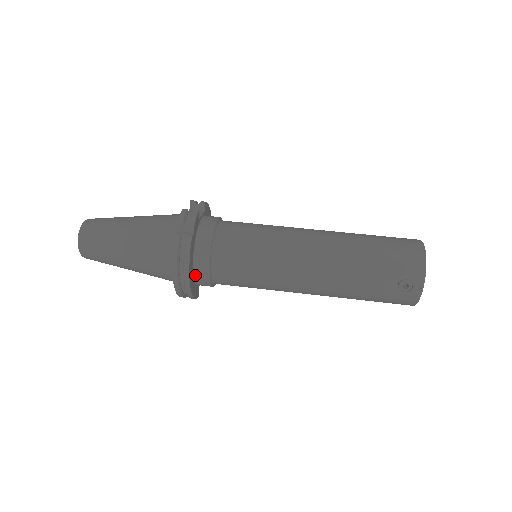
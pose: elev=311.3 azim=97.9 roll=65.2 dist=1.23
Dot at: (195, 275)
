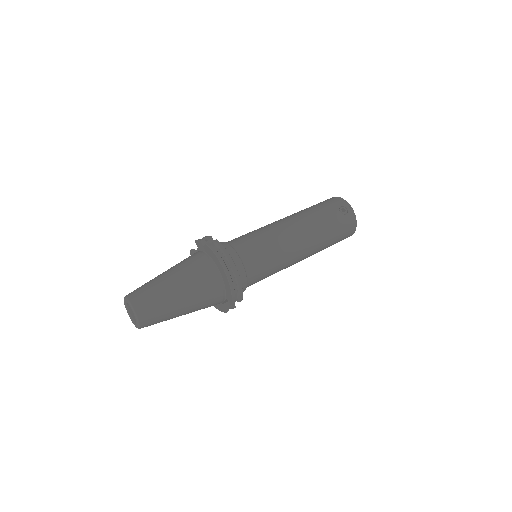
Dot at: occluded
